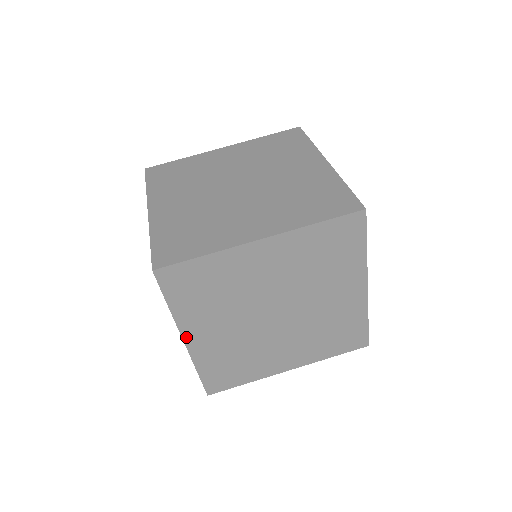
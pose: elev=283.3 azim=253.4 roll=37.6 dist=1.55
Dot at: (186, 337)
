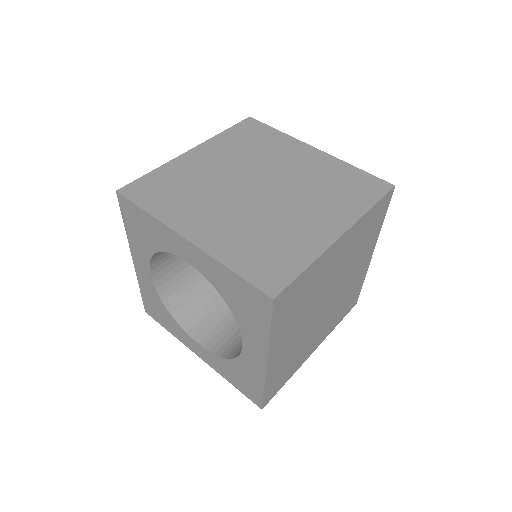
Dot at: (185, 234)
